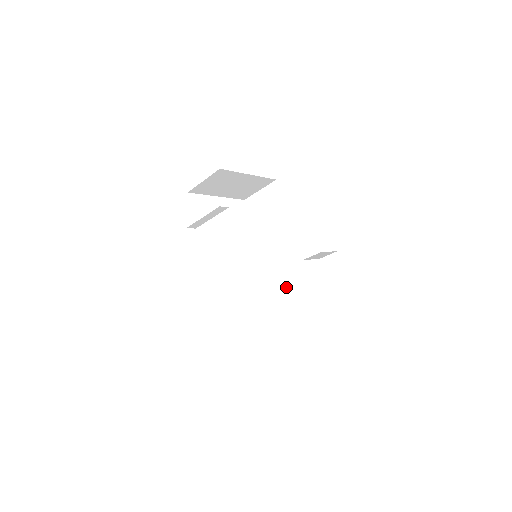
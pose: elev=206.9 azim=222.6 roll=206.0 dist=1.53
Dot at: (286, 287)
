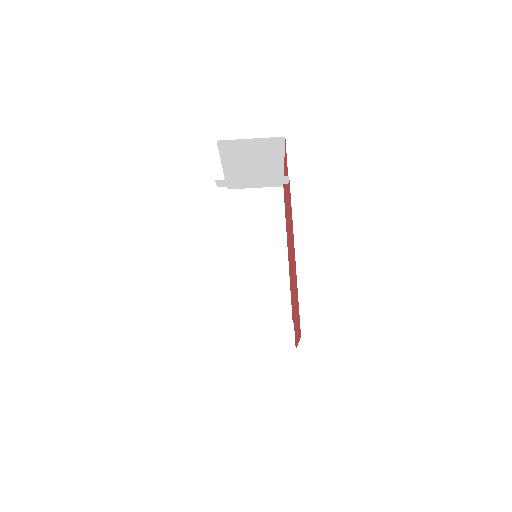
Dot at: (262, 307)
